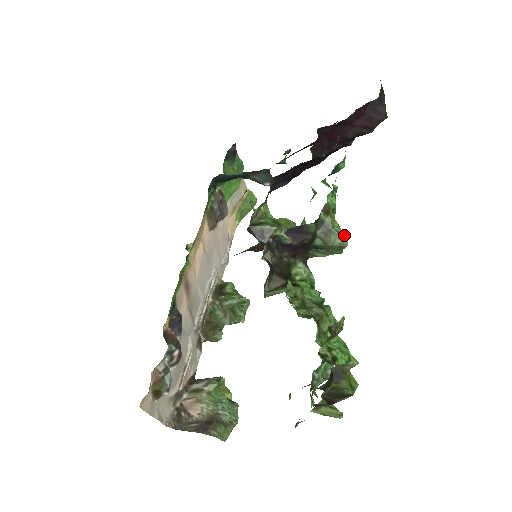
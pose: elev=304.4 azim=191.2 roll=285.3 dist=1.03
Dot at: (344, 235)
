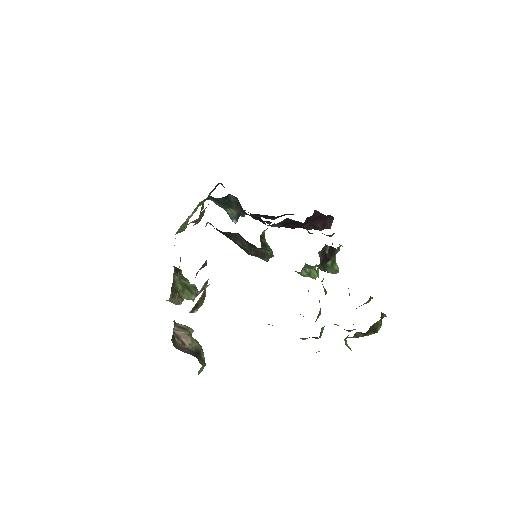
Dot at: (338, 267)
